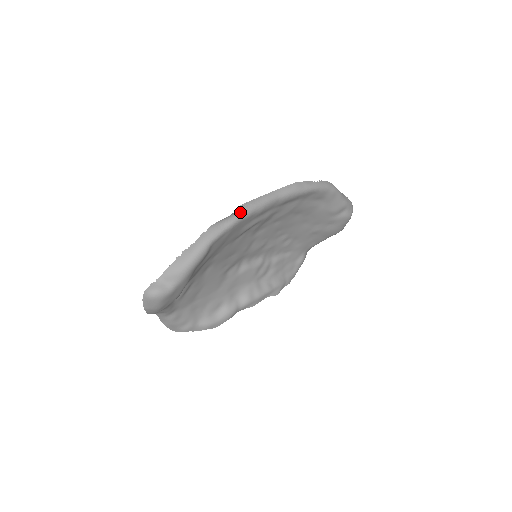
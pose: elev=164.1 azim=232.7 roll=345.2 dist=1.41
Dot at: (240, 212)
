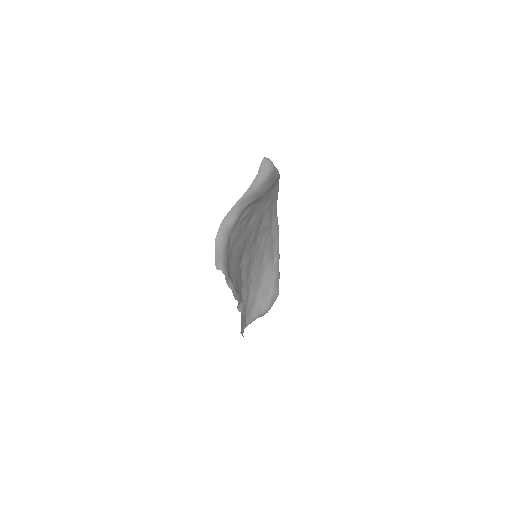
Dot at: occluded
